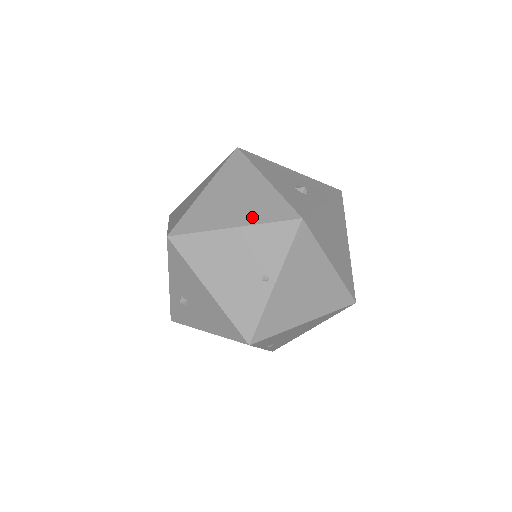
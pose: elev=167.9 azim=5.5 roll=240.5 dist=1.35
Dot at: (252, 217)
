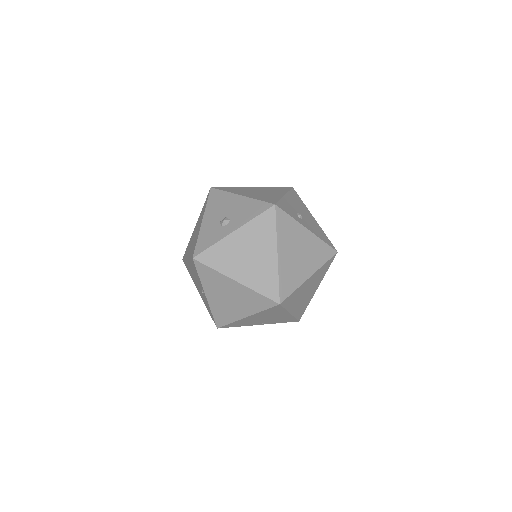
Dot at: (190, 252)
